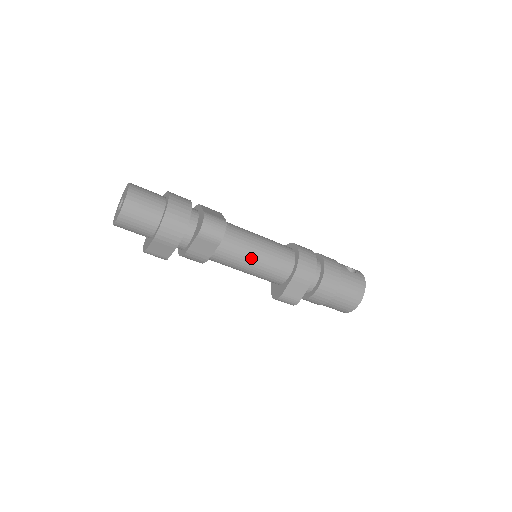
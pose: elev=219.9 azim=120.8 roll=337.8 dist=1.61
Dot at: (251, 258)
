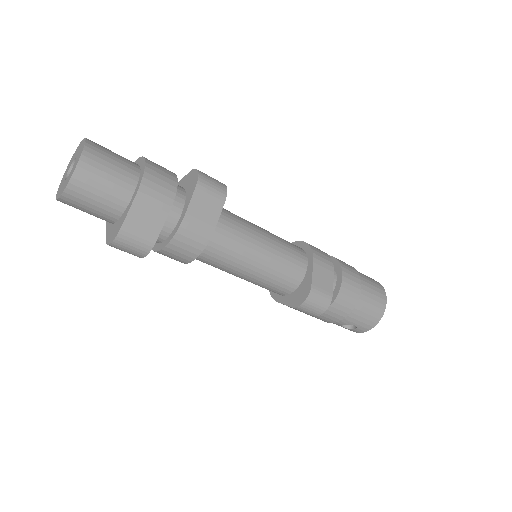
Dot at: (260, 237)
